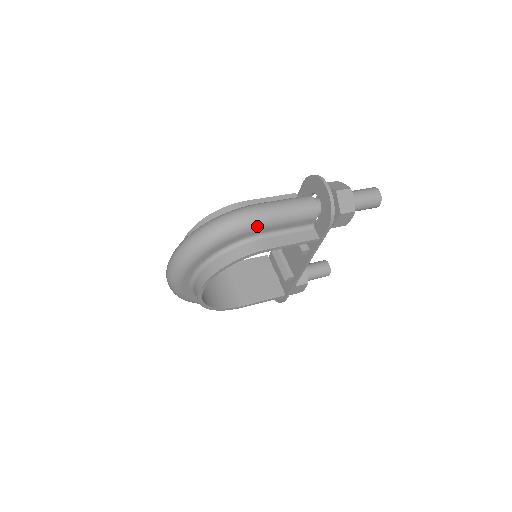
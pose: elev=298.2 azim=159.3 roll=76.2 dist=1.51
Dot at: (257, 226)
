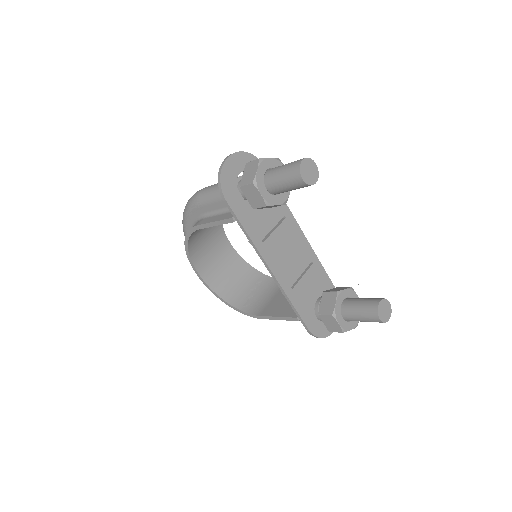
Dot at: (195, 204)
